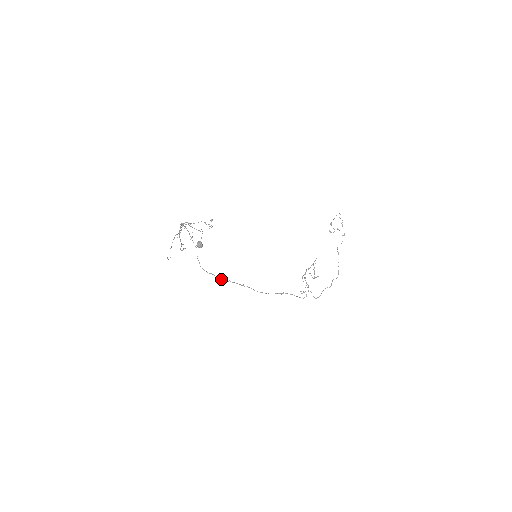
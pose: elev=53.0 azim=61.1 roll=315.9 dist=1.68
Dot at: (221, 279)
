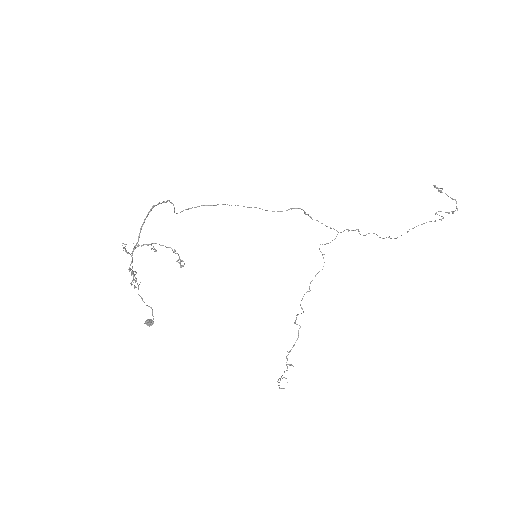
Dot at: occluded
